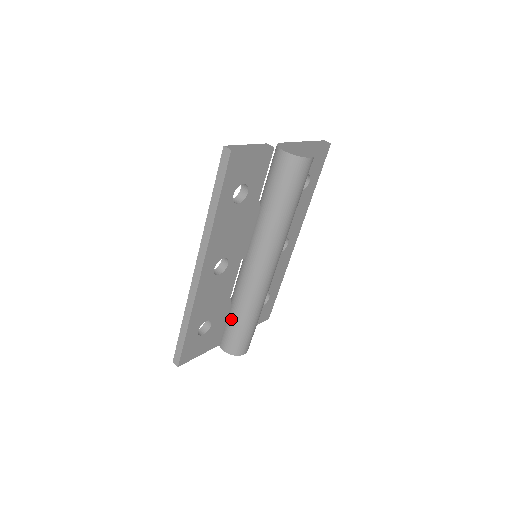
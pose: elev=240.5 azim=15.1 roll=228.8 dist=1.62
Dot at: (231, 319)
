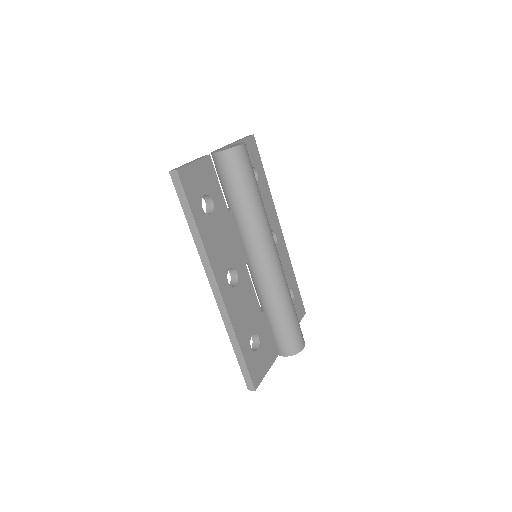
Dot at: (272, 323)
